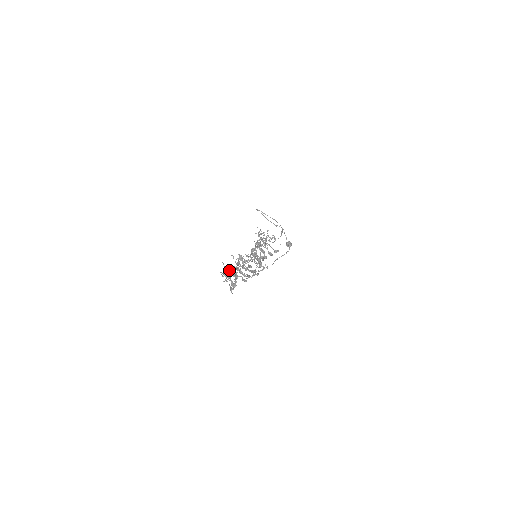
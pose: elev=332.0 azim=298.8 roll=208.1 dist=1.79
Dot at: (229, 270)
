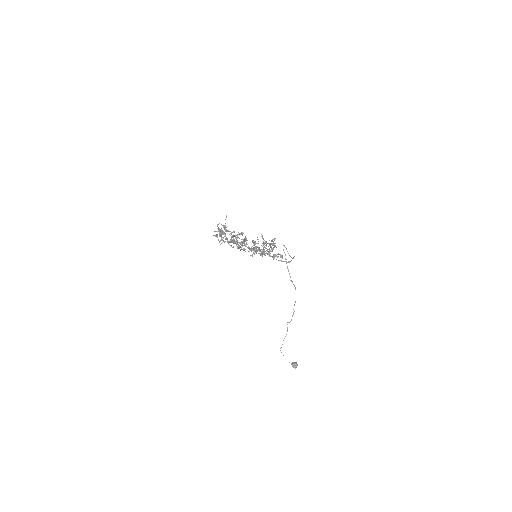
Dot at: occluded
